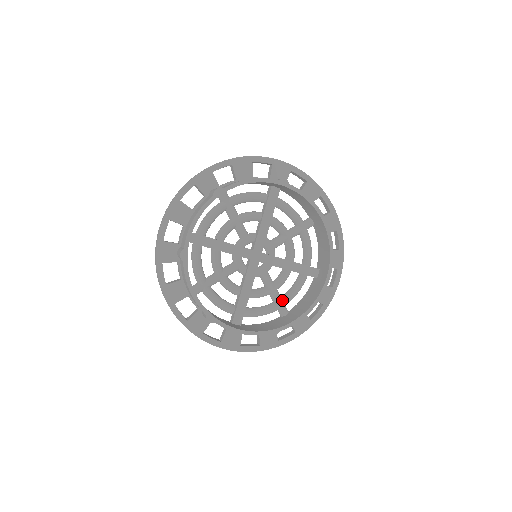
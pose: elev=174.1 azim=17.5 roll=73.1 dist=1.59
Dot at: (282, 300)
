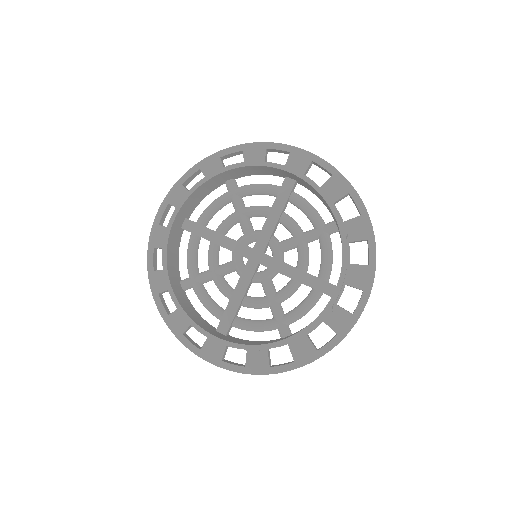
Dot at: (283, 317)
